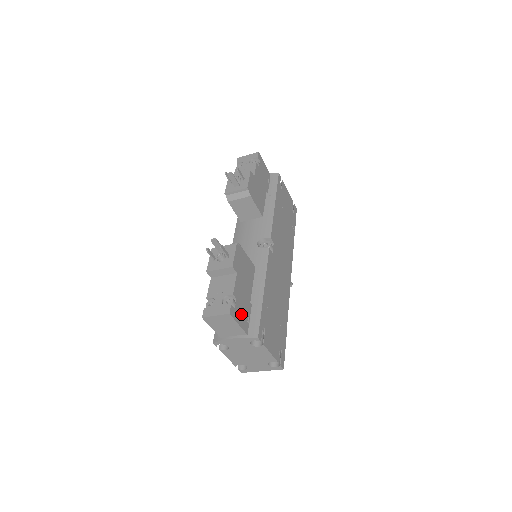
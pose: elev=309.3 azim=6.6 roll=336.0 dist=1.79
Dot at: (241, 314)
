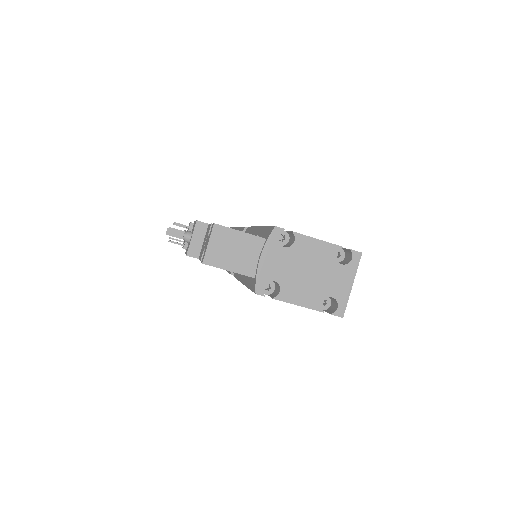
Dot at: occluded
